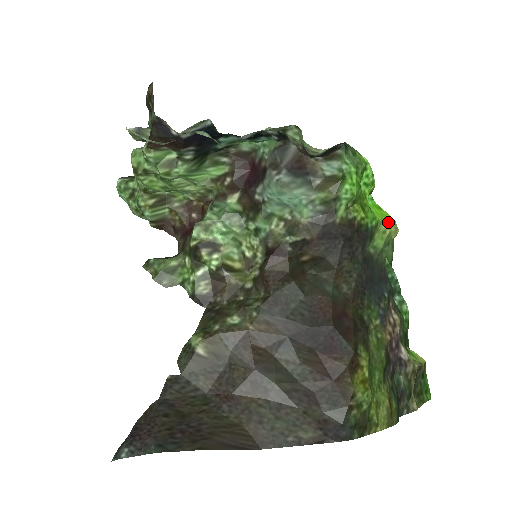
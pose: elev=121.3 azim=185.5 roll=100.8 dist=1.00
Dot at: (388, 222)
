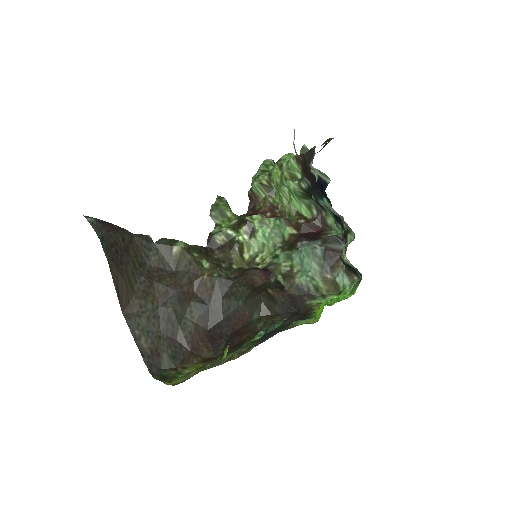
Dot at: (317, 319)
